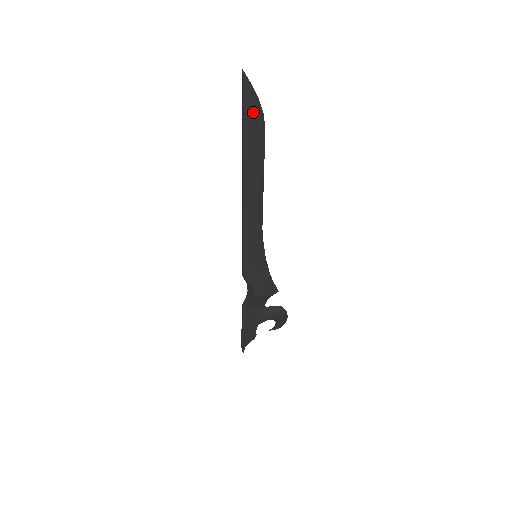
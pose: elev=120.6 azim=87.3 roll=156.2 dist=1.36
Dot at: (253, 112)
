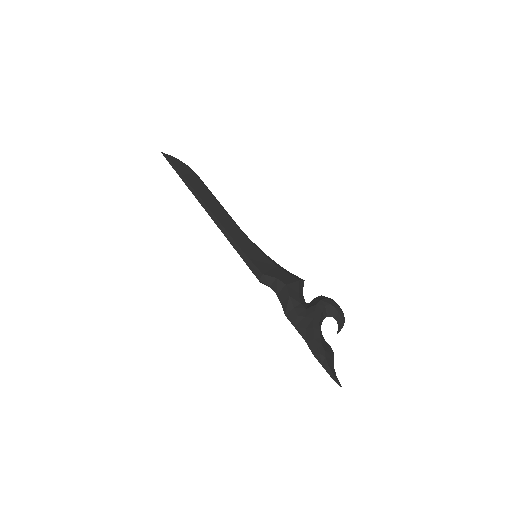
Dot at: (181, 166)
